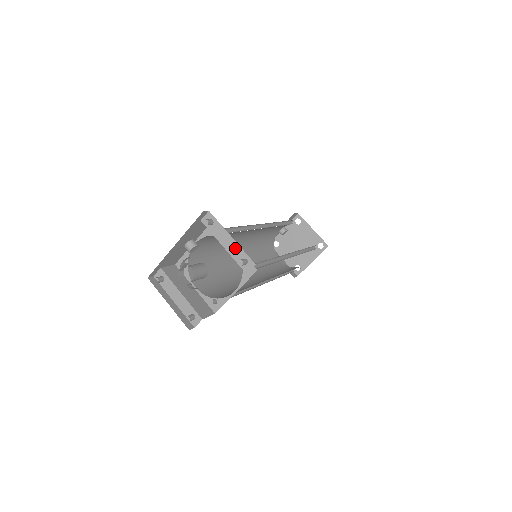
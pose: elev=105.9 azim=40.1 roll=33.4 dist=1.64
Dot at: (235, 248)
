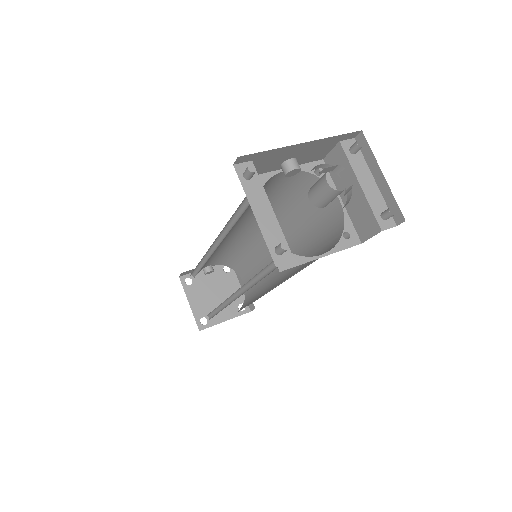
Dot at: (376, 195)
